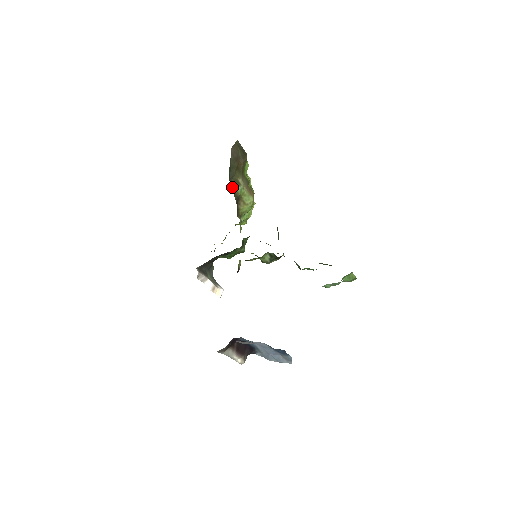
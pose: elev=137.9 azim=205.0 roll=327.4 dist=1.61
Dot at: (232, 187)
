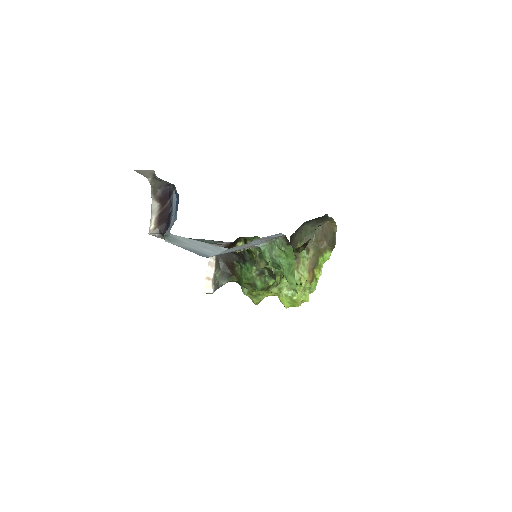
Dot at: (300, 245)
